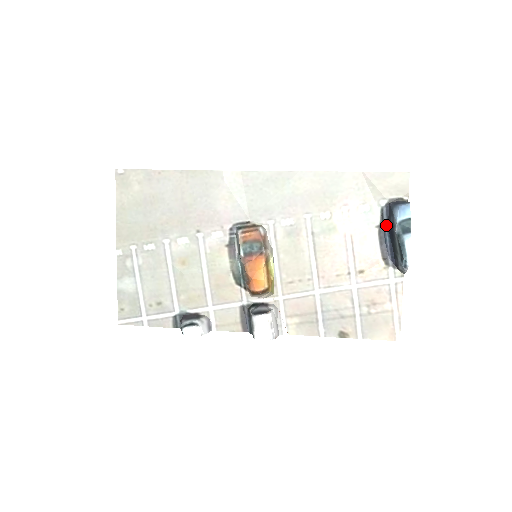
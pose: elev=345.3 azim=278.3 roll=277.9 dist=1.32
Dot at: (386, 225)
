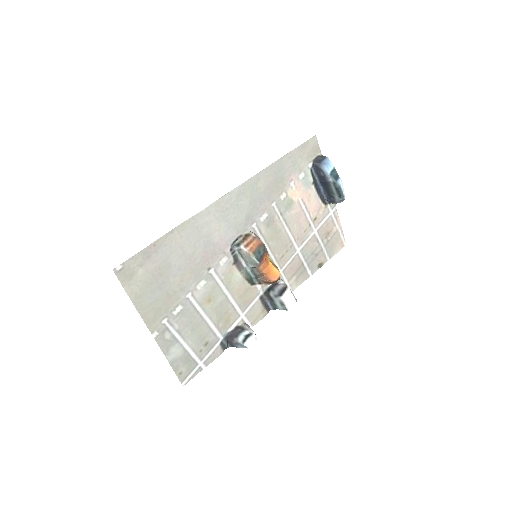
Dot at: (317, 179)
